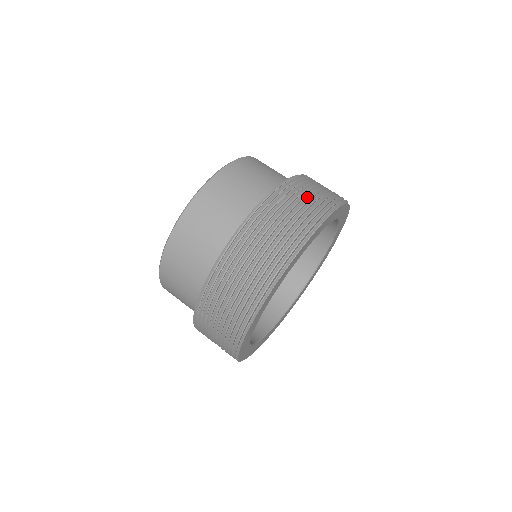
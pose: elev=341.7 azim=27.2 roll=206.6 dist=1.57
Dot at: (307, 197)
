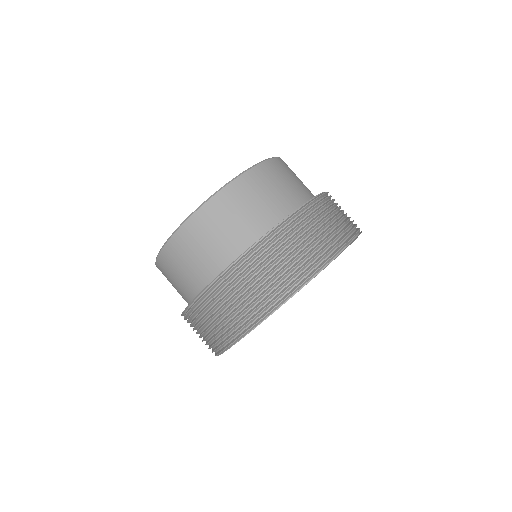
Dot at: (261, 281)
